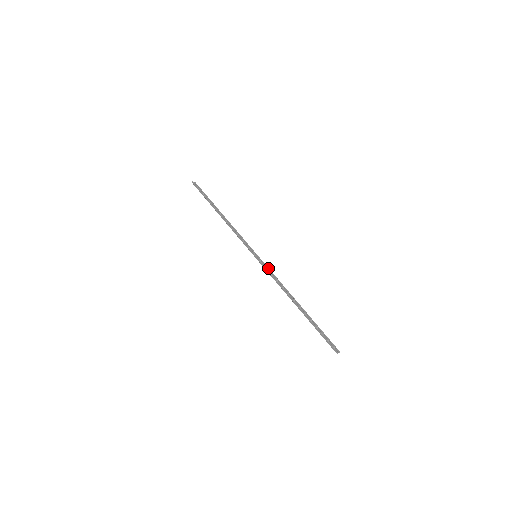
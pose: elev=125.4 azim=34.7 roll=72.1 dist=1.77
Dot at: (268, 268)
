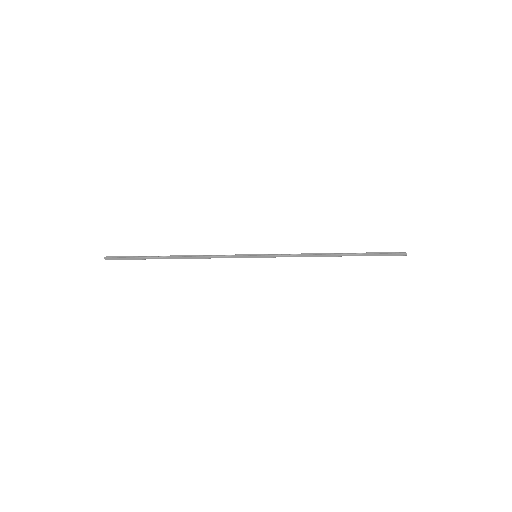
Dot at: (277, 254)
